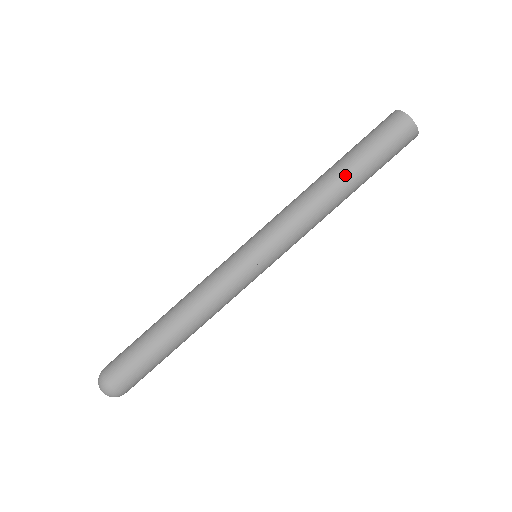
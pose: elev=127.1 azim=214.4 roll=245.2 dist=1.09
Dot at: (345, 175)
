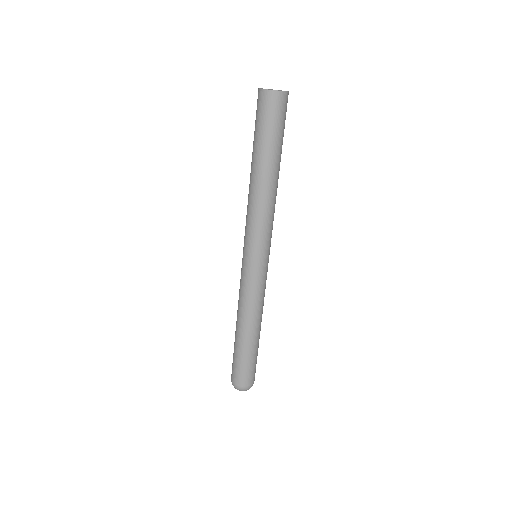
Dot at: (256, 166)
